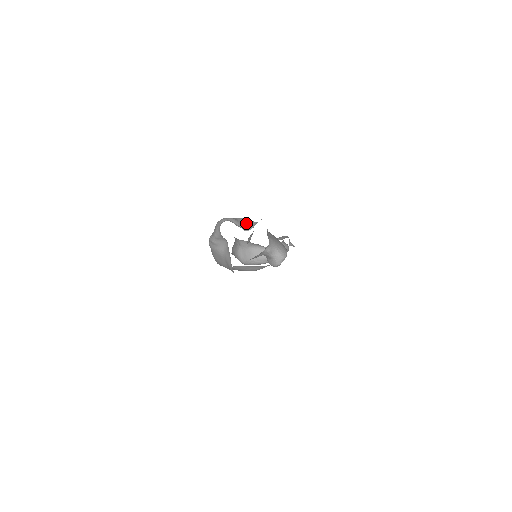
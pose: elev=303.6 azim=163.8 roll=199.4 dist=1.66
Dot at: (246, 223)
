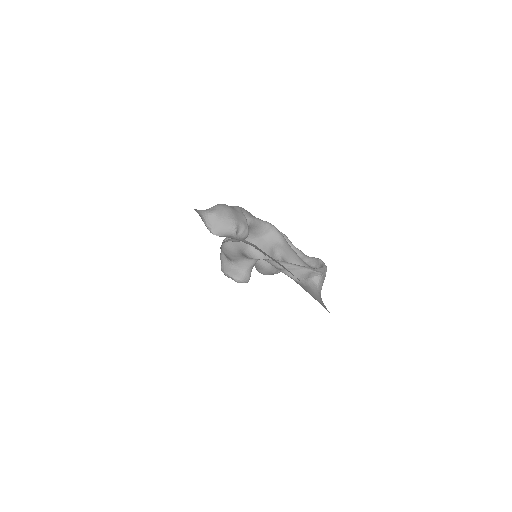
Dot at: (225, 227)
